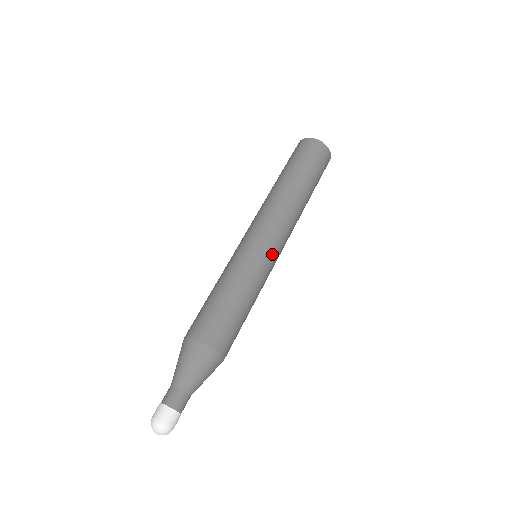
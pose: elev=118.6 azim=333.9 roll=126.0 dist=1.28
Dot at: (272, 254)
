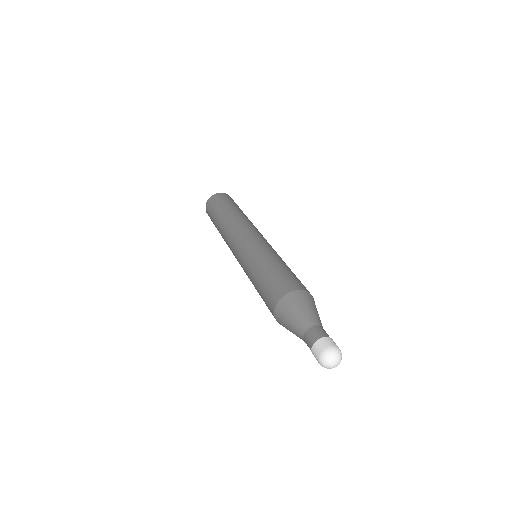
Dot at: occluded
